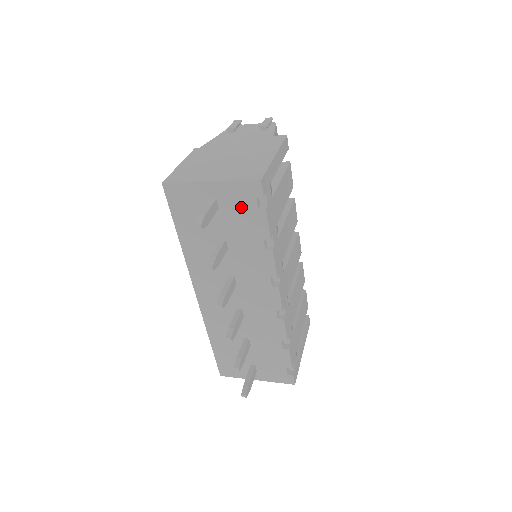
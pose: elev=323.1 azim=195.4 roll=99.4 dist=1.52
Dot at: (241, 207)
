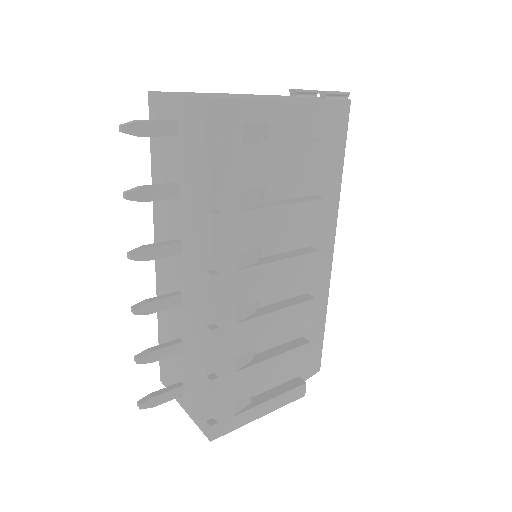
Dot at: (195, 137)
